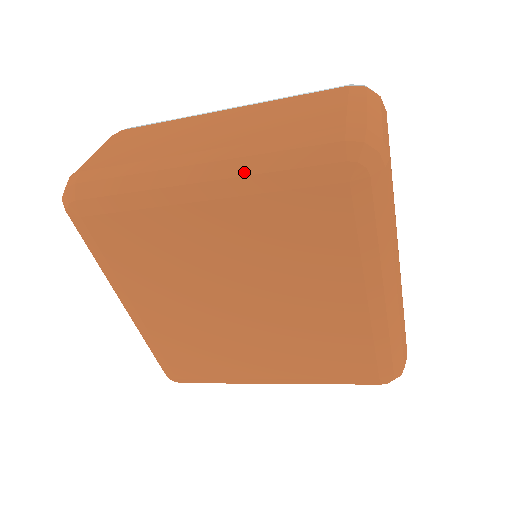
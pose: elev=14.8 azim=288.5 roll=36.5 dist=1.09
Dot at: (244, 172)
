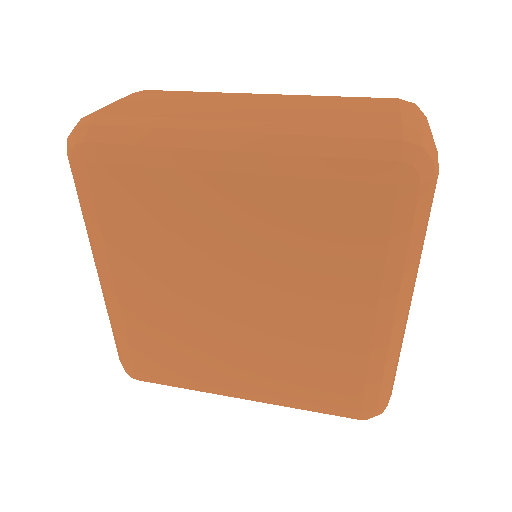
Dot at: (286, 150)
